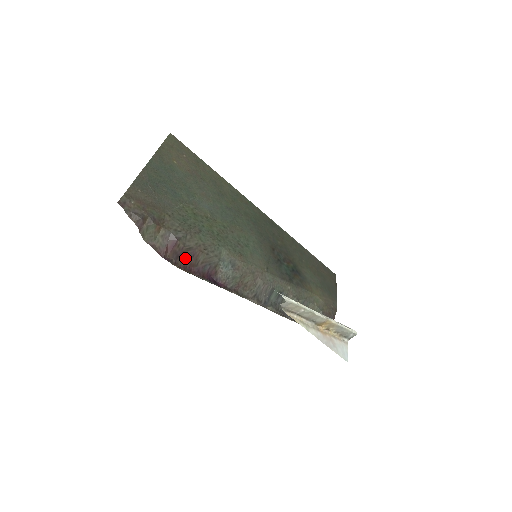
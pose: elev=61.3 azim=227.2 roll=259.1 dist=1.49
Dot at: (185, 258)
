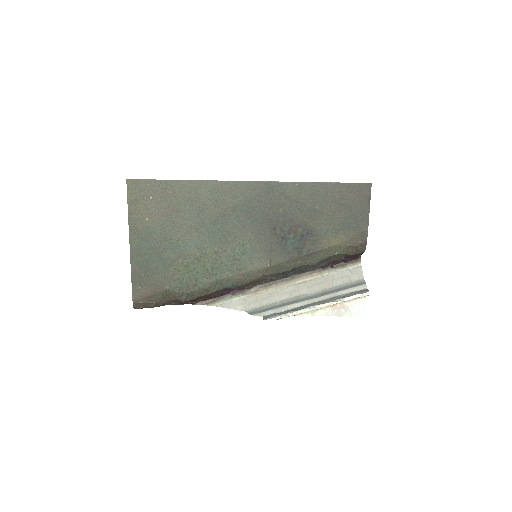
Dot at: (200, 299)
